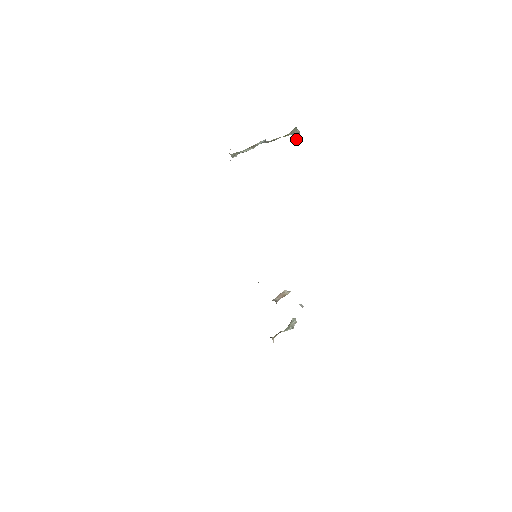
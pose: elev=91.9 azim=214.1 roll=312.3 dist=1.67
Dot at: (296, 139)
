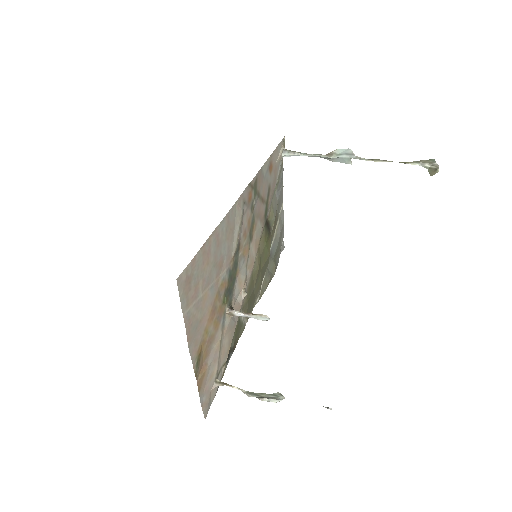
Dot at: (430, 174)
